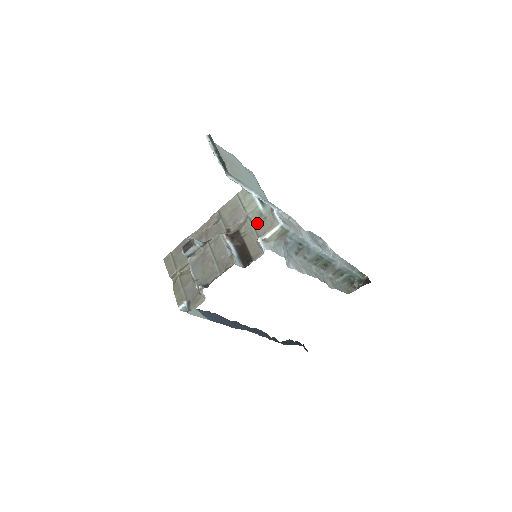
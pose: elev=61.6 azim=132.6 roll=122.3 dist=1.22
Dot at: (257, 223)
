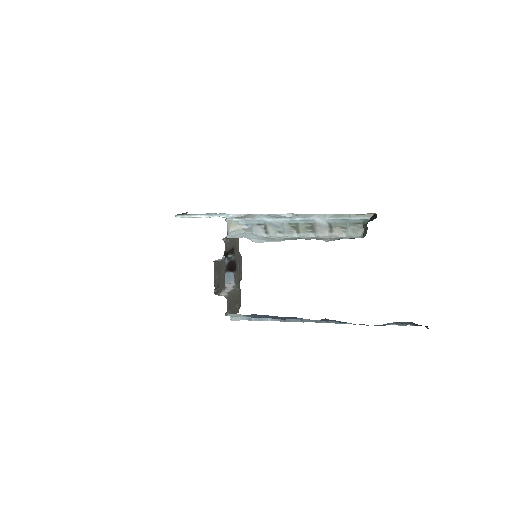
Dot at: occluded
